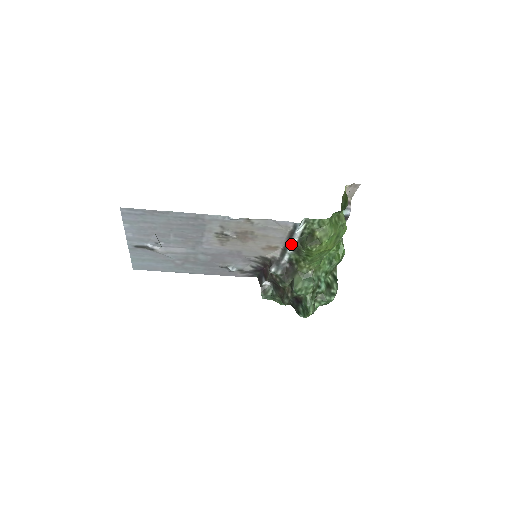
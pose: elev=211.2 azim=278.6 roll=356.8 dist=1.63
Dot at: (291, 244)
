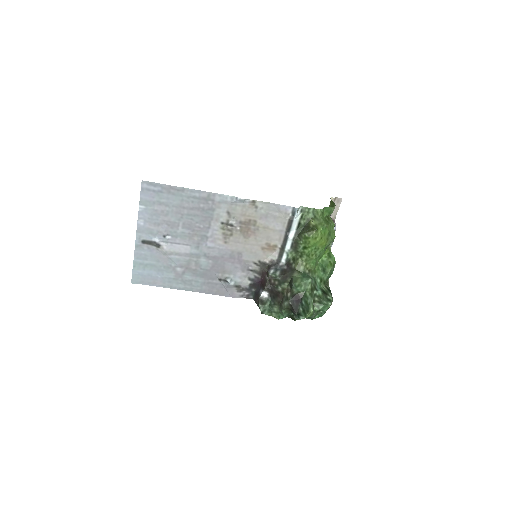
Dot at: (289, 237)
